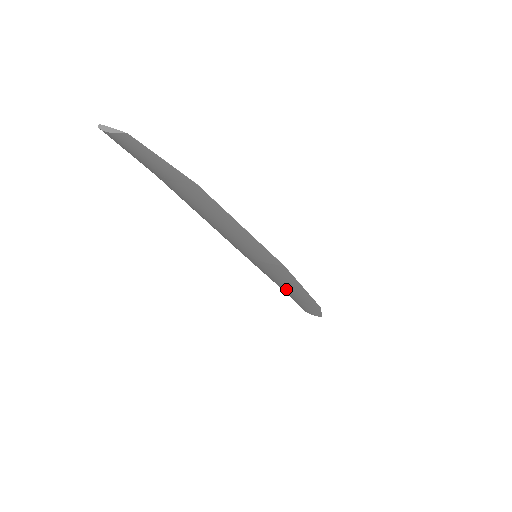
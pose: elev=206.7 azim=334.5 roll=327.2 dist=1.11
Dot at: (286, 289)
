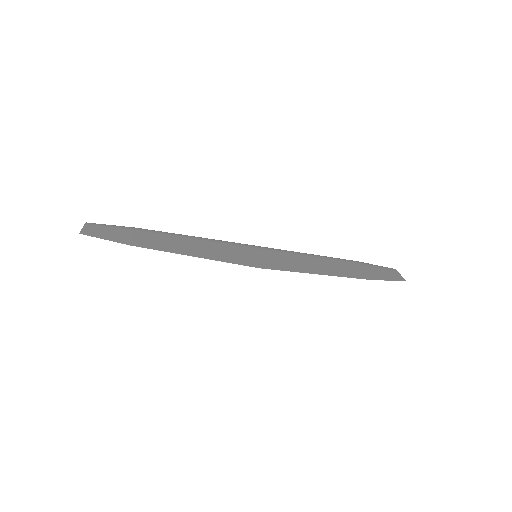
Dot at: occluded
